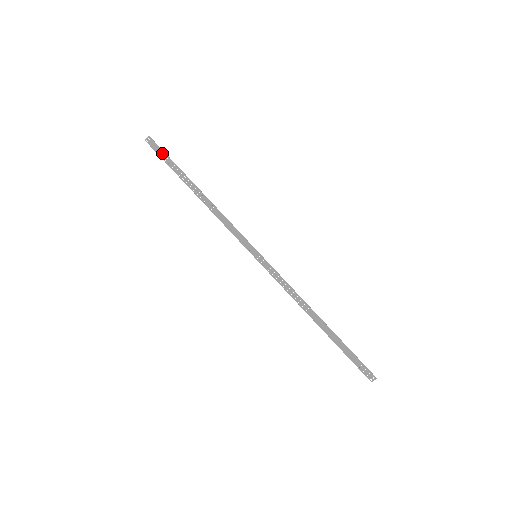
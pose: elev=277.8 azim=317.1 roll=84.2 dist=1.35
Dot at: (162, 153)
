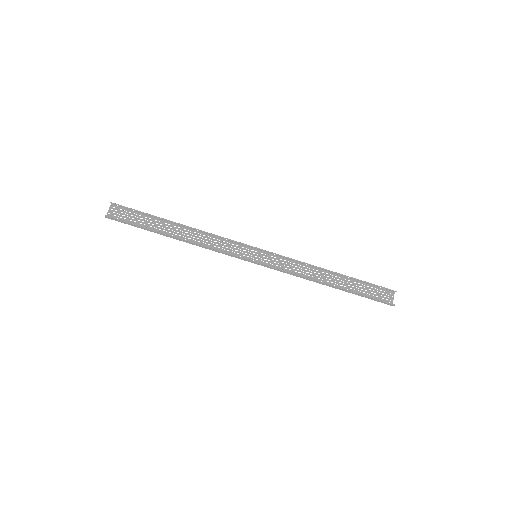
Dot at: (126, 223)
